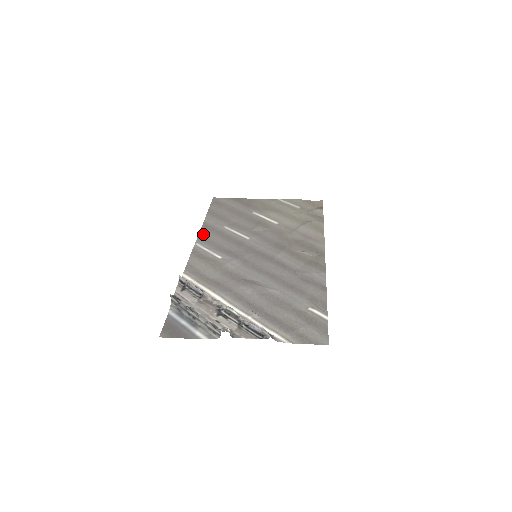
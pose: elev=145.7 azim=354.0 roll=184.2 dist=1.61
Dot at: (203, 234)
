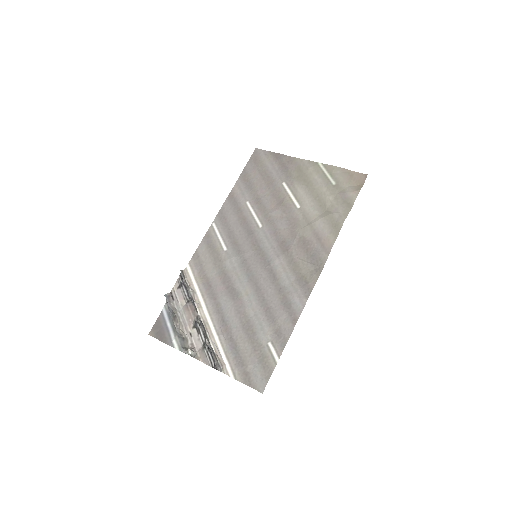
Dot at: (224, 210)
